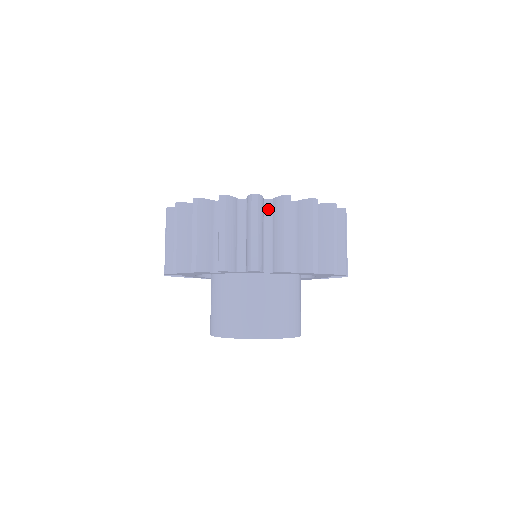
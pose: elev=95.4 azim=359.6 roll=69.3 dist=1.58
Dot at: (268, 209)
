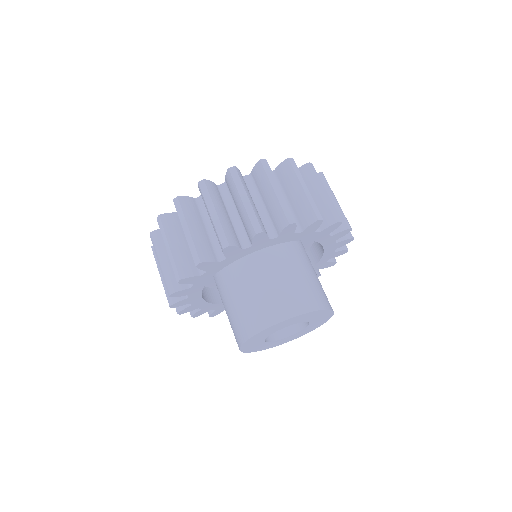
Dot at: occluded
